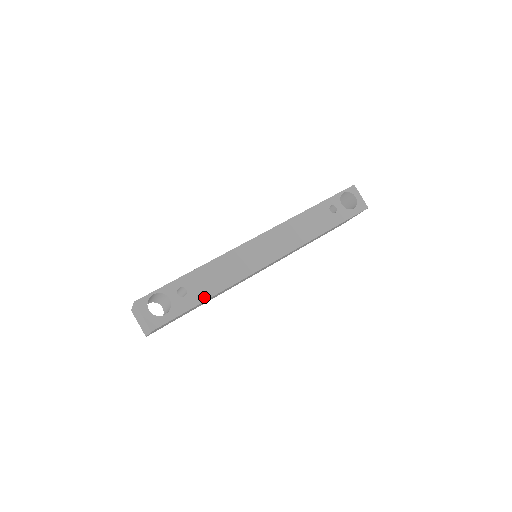
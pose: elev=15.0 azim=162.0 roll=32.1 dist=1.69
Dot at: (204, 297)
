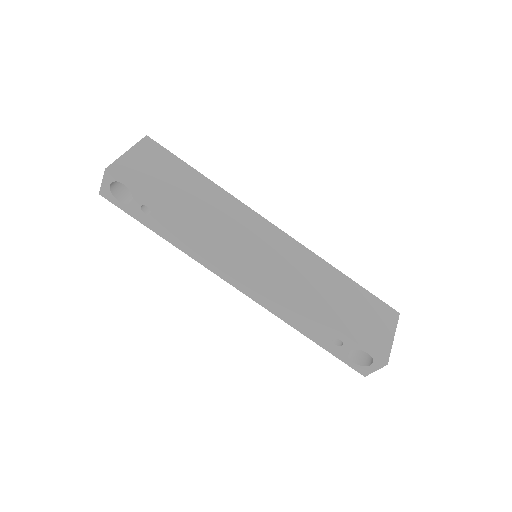
Dot at: (158, 231)
